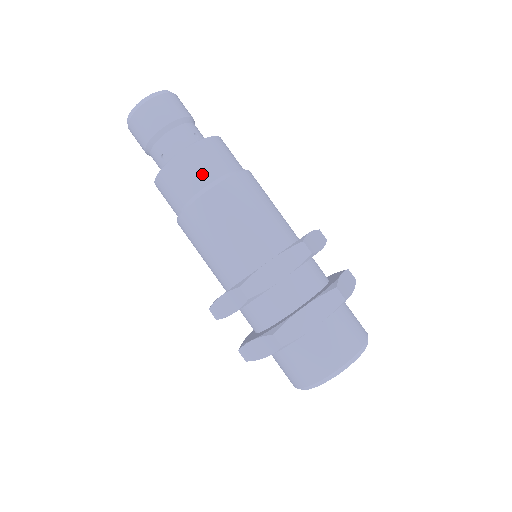
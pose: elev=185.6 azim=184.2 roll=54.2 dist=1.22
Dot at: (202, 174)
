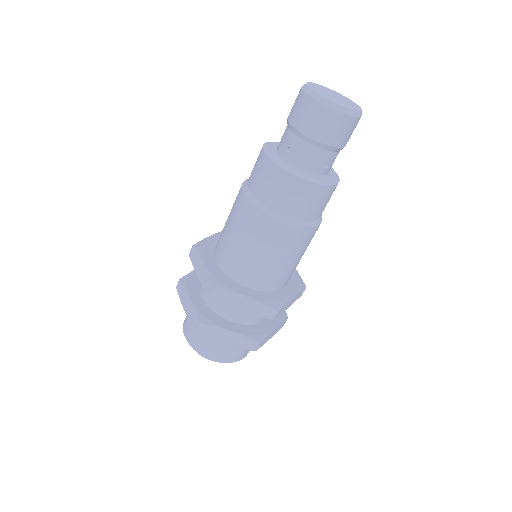
Dot at: (289, 205)
